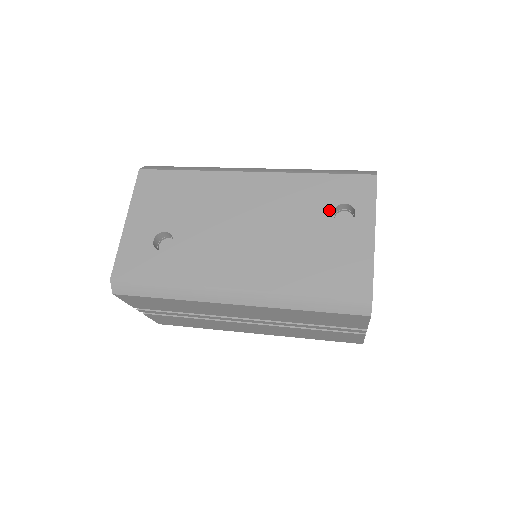
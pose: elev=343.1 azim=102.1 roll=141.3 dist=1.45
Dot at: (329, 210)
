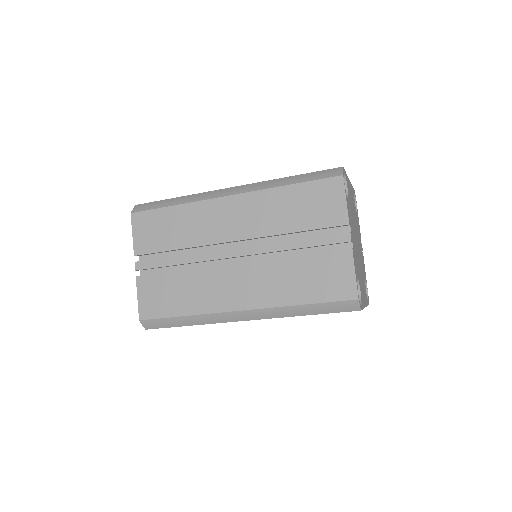
Dot at: occluded
